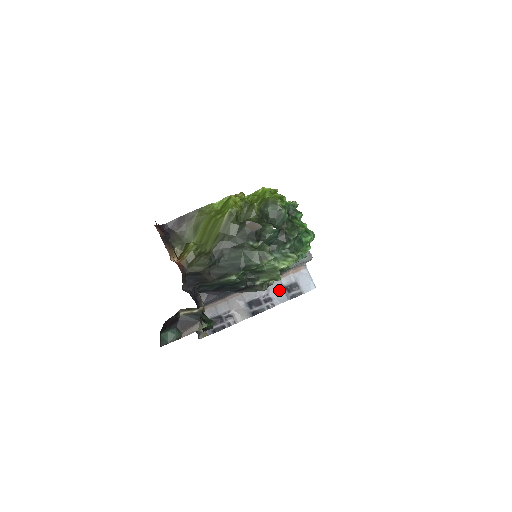
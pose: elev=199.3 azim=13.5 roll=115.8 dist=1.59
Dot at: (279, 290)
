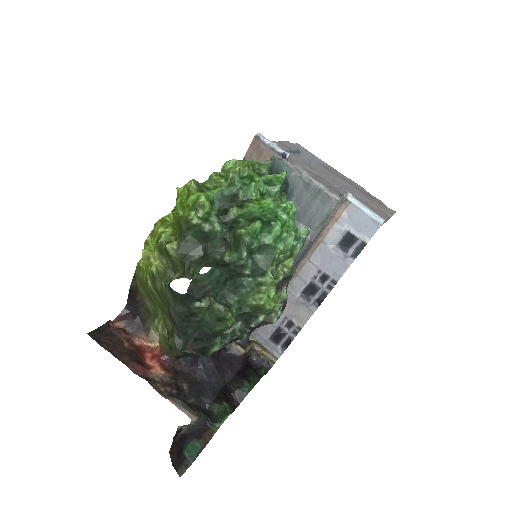
Dot at: (330, 258)
